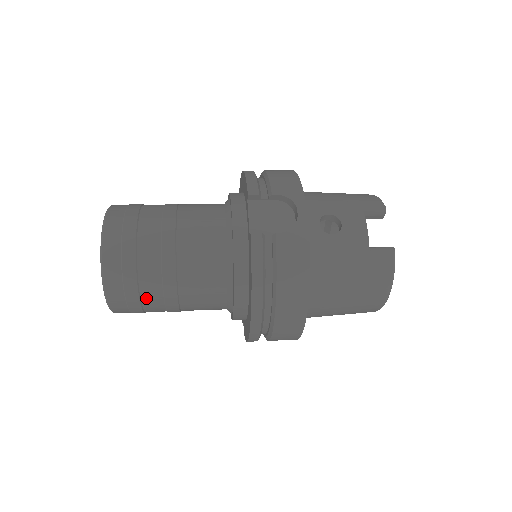
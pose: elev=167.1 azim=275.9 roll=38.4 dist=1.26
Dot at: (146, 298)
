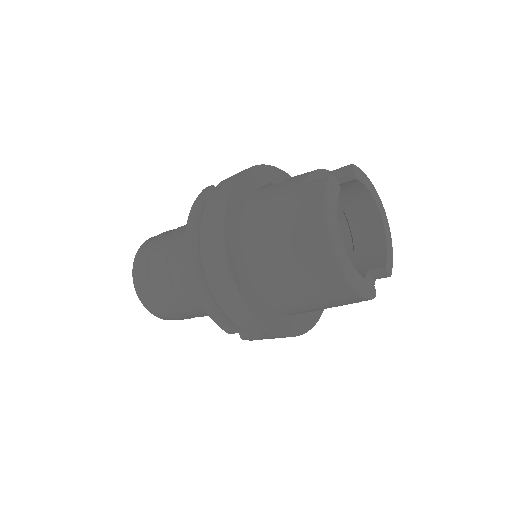
Dot at: (152, 273)
